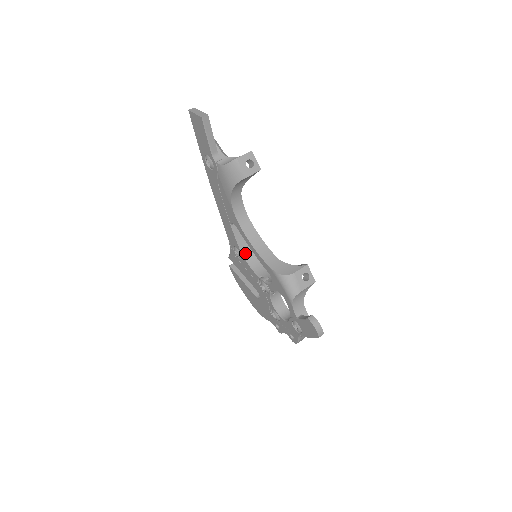
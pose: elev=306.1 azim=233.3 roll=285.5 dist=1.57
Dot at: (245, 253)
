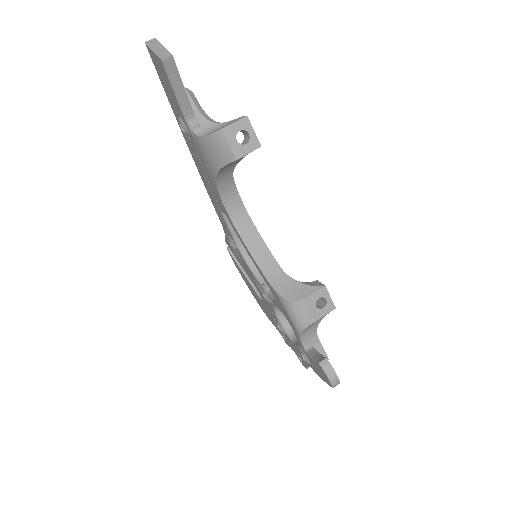
Dot at: (242, 247)
